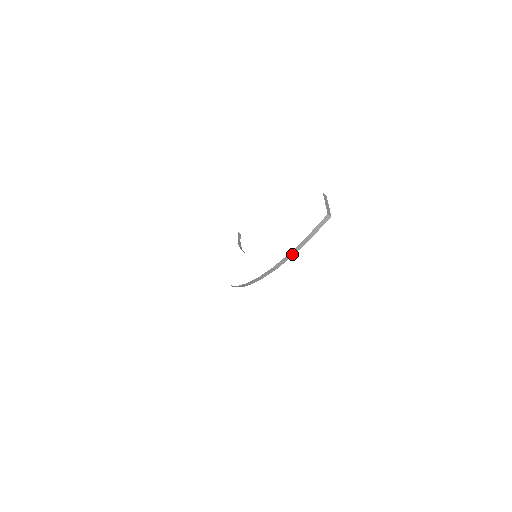
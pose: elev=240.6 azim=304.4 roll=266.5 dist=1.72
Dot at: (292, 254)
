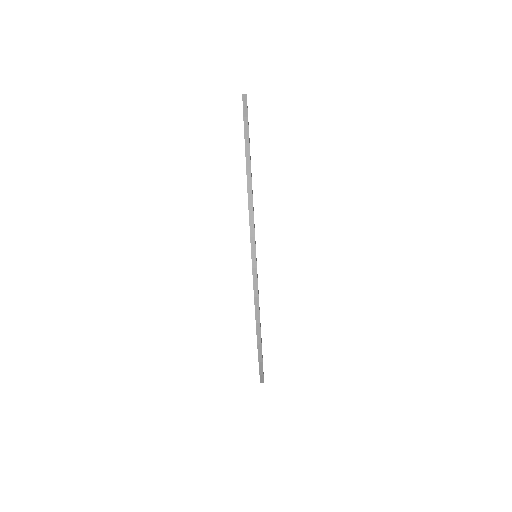
Dot at: (247, 142)
